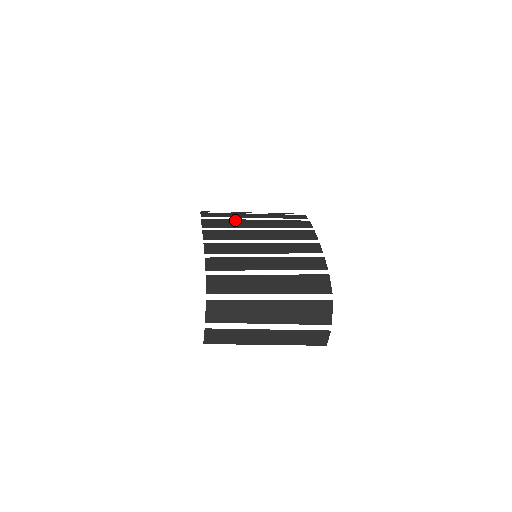
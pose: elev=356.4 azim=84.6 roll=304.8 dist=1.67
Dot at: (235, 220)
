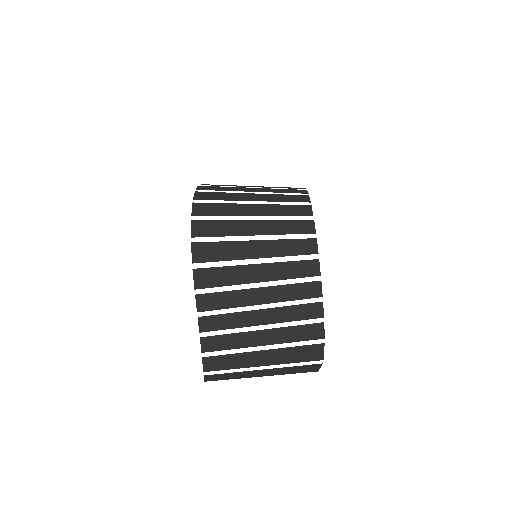
Dot at: (232, 269)
